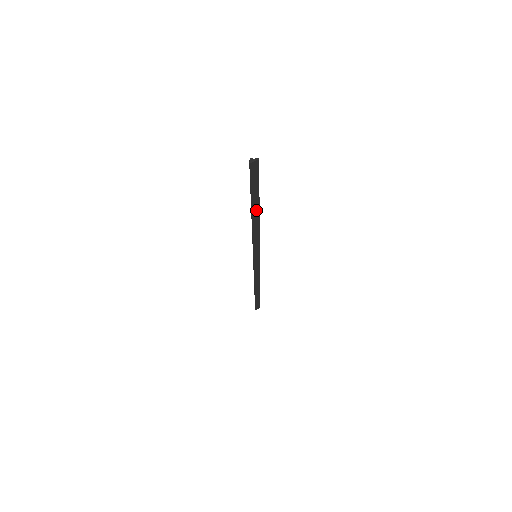
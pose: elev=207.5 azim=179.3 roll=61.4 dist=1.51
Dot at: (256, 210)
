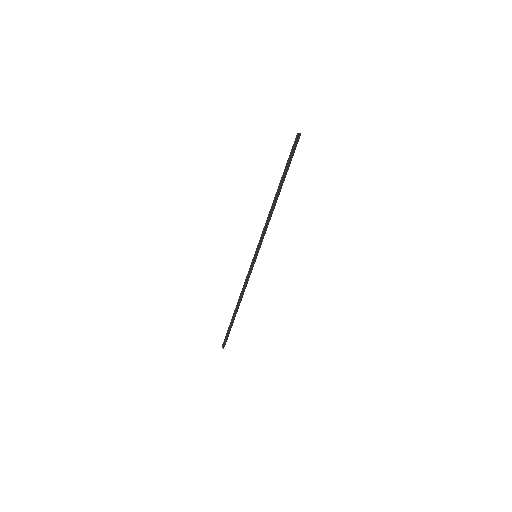
Dot at: (280, 191)
